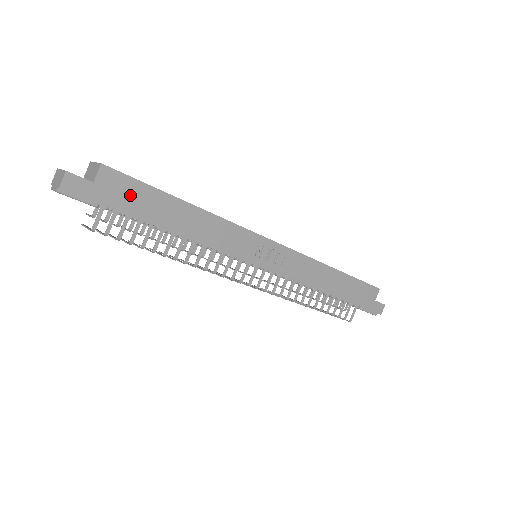
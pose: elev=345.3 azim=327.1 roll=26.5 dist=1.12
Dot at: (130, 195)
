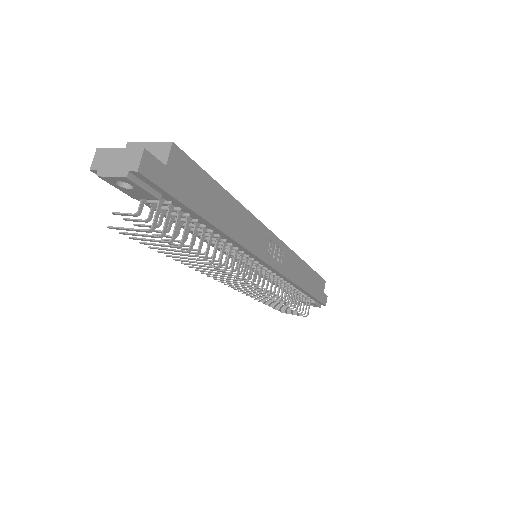
Dot at: (193, 184)
